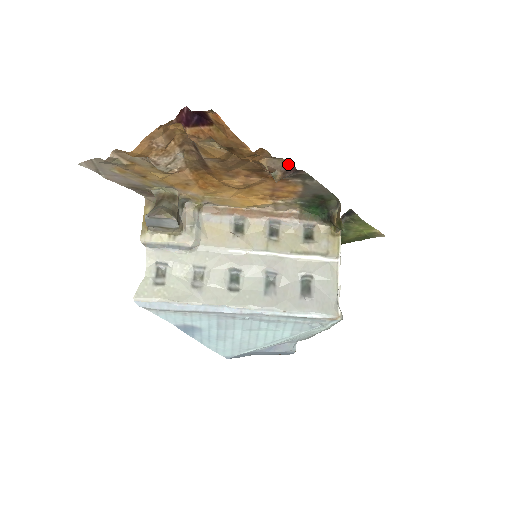
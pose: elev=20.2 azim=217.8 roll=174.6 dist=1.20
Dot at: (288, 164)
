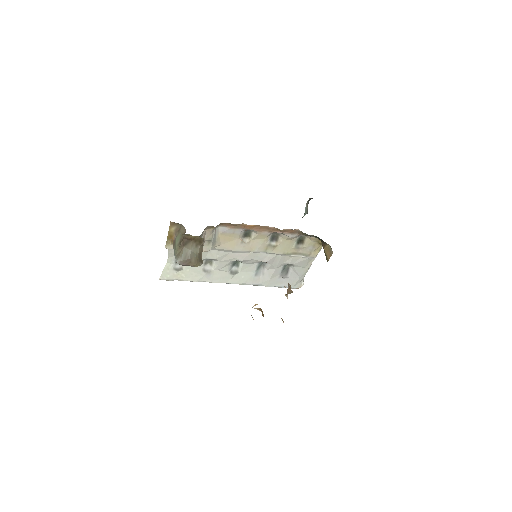
Dot at: occluded
